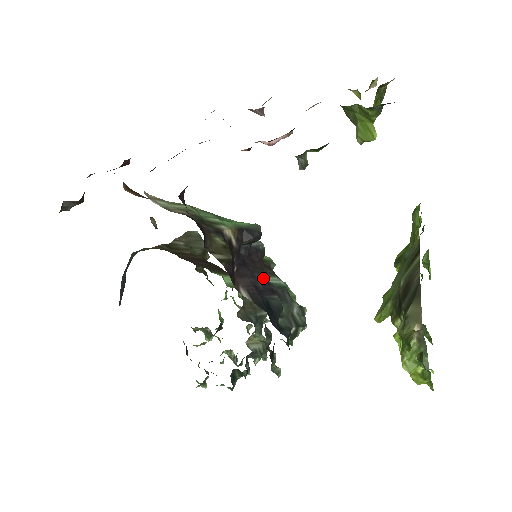
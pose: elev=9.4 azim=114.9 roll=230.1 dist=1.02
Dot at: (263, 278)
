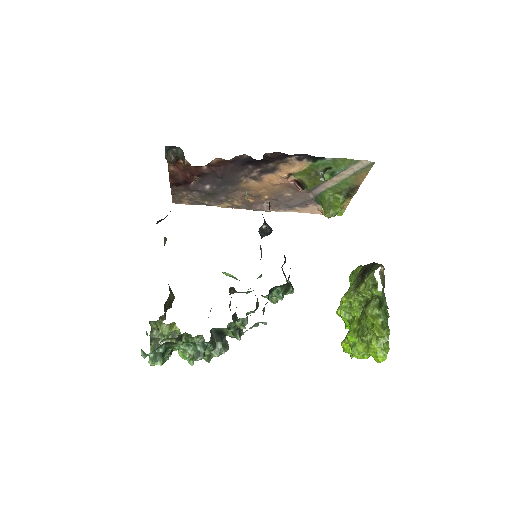
Dot at: occluded
